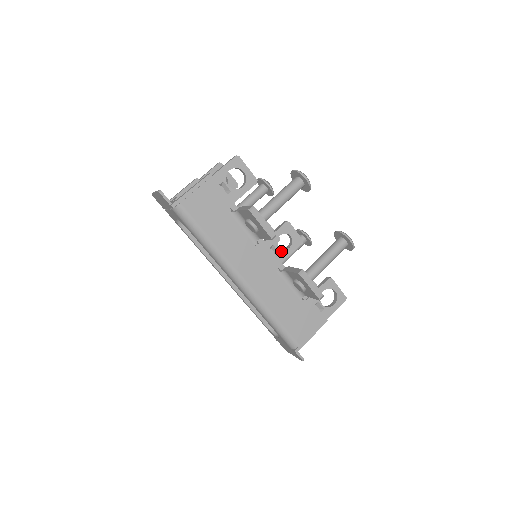
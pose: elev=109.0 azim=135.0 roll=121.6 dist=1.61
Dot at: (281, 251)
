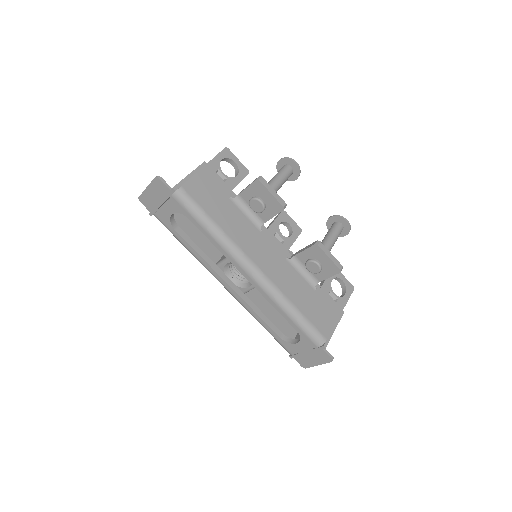
Dot at: (285, 239)
